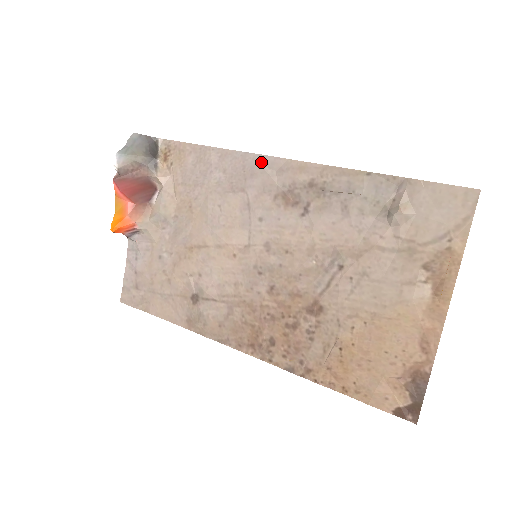
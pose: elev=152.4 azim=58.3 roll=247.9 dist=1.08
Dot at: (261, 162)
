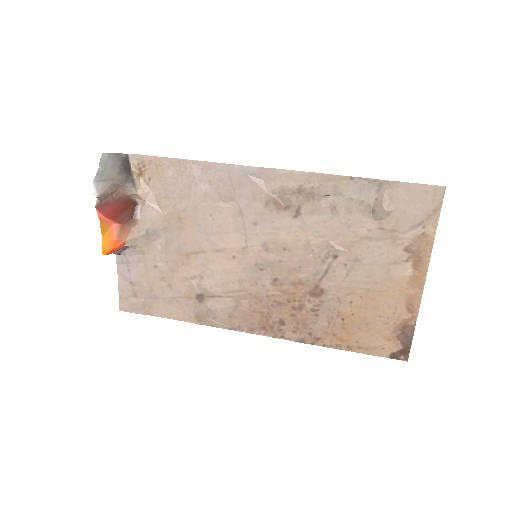
Dot at: (248, 173)
